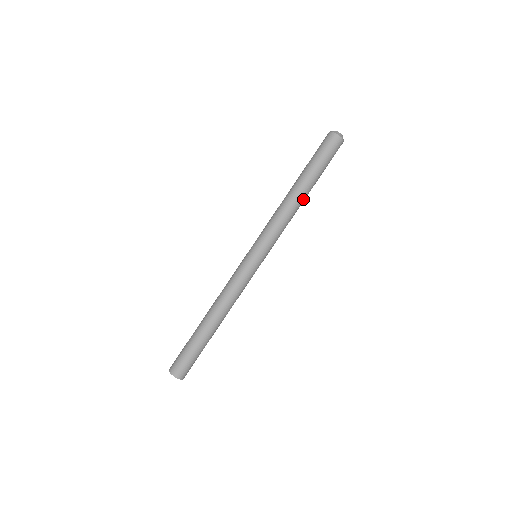
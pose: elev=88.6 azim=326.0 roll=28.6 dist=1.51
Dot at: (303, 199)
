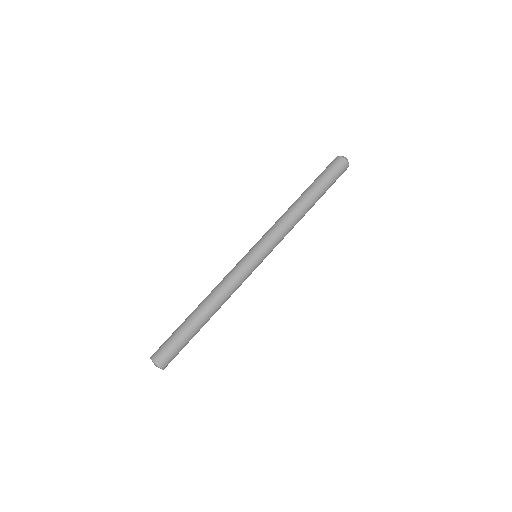
Dot at: (302, 204)
